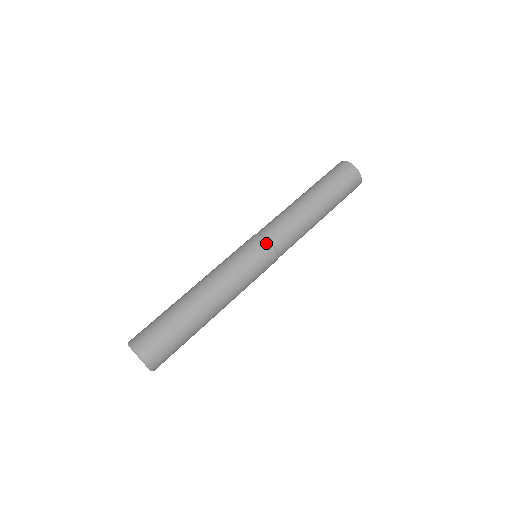
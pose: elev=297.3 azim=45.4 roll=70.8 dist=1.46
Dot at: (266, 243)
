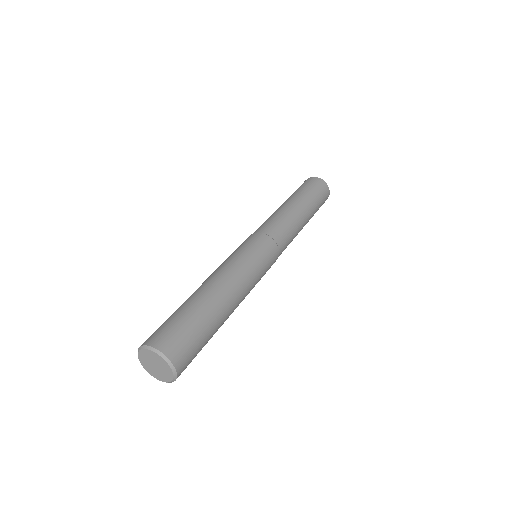
Dot at: (275, 246)
